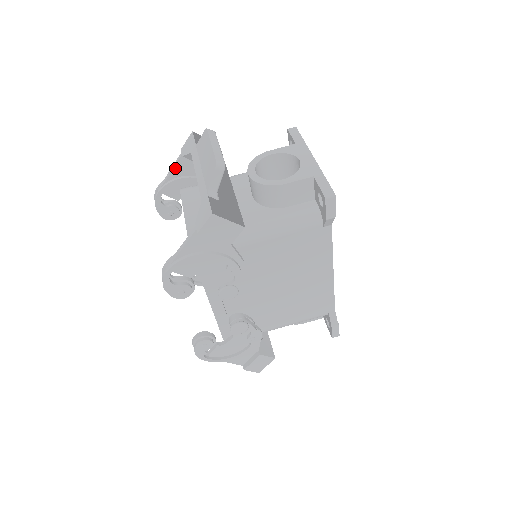
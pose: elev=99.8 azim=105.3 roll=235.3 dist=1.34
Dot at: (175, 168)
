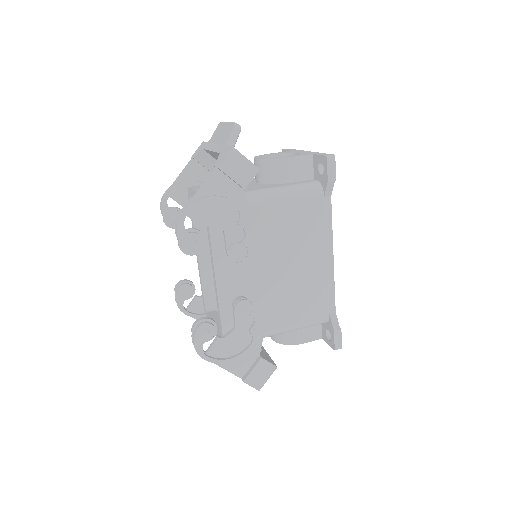
Dot at: (185, 171)
